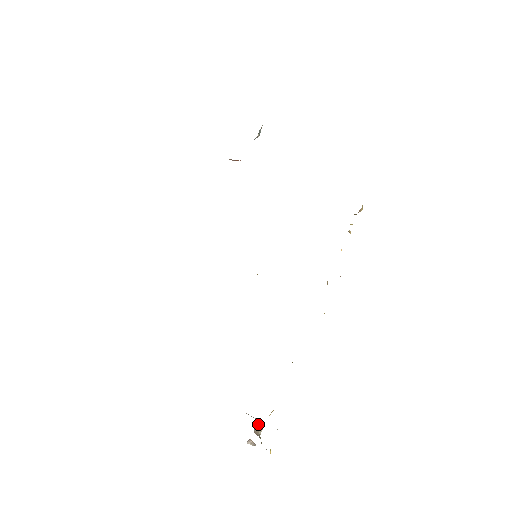
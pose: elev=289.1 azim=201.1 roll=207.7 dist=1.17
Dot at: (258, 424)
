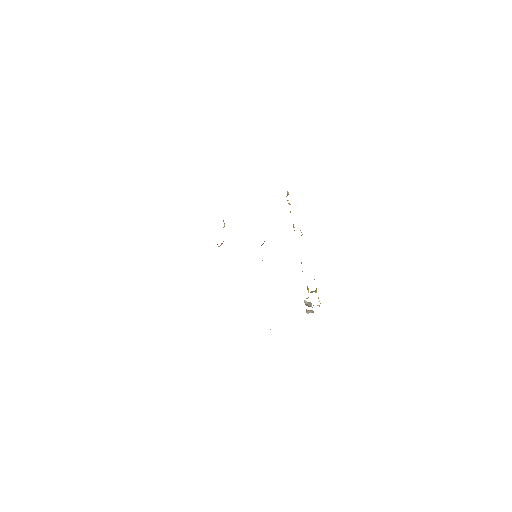
Dot at: (307, 303)
